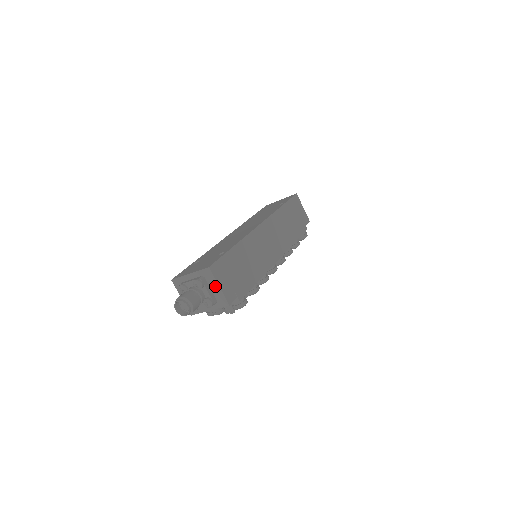
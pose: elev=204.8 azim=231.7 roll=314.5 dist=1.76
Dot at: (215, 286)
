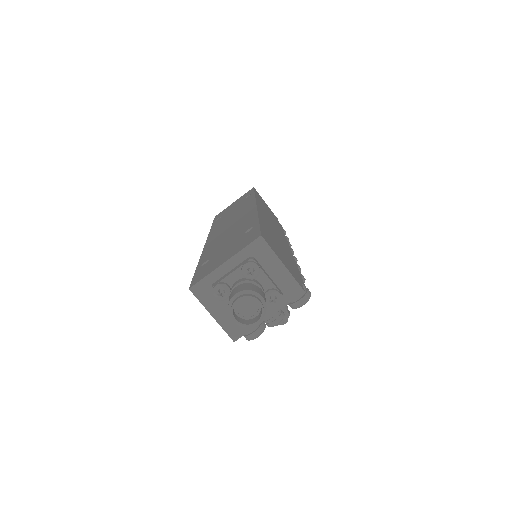
Dot at: (276, 266)
